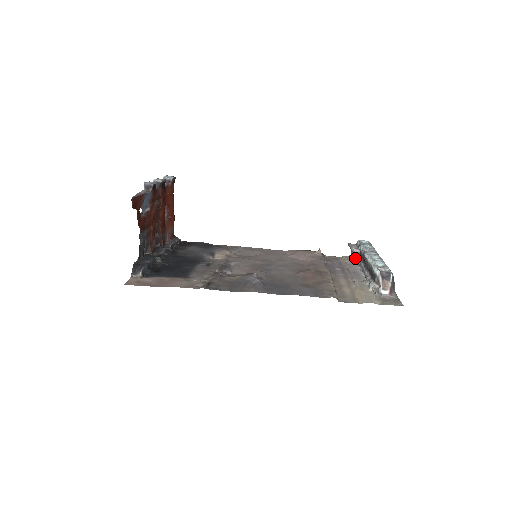
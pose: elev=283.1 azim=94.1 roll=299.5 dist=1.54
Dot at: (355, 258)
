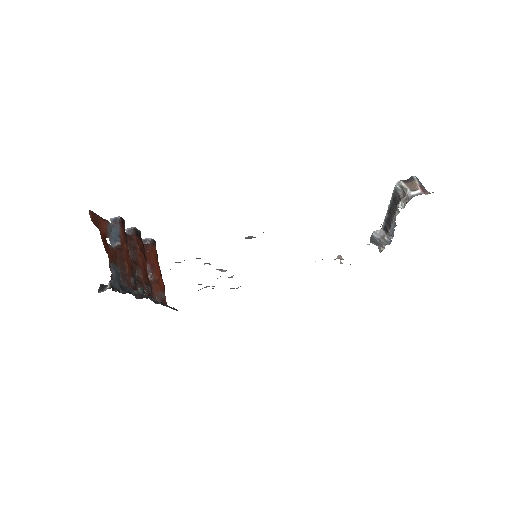
Dot at: (382, 240)
